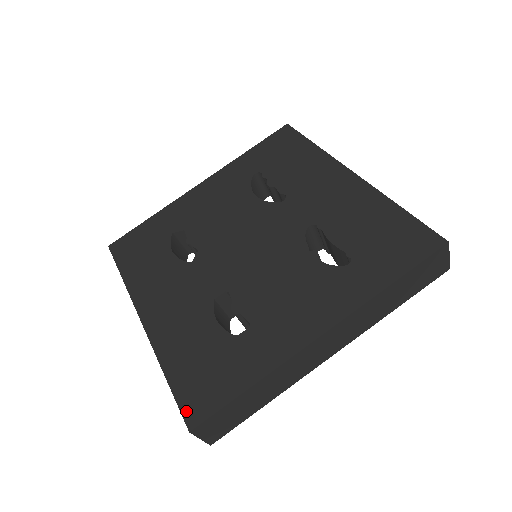
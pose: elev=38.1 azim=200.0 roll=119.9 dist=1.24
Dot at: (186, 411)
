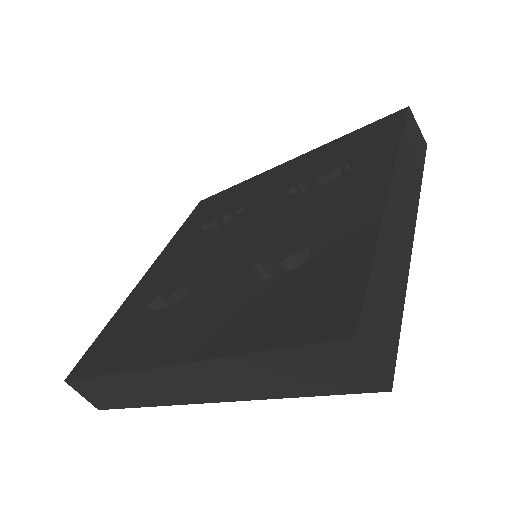
Dot at: (325, 335)
